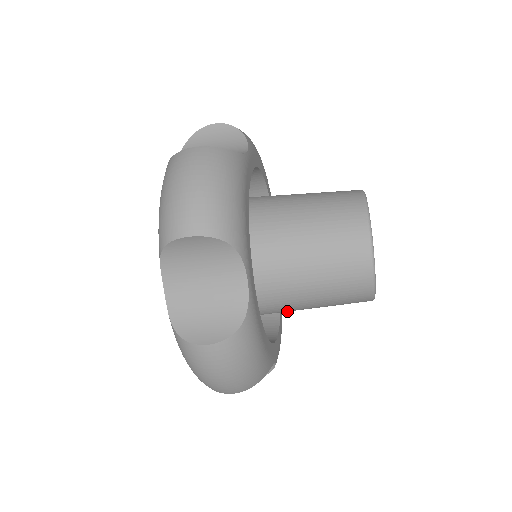
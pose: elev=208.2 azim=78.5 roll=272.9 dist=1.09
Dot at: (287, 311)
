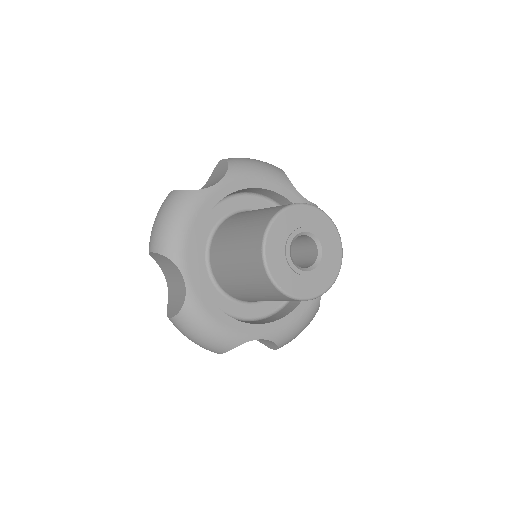
Dot at: occluded
